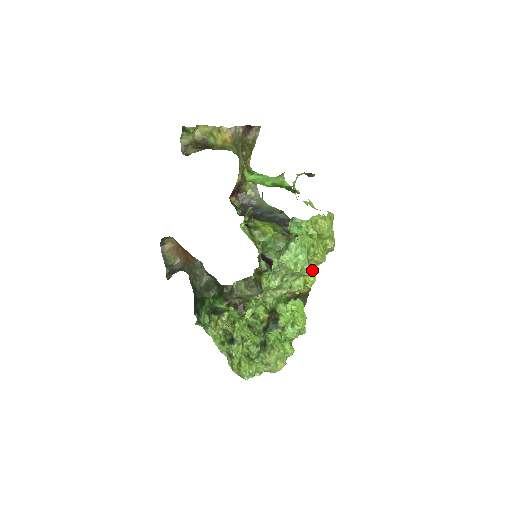
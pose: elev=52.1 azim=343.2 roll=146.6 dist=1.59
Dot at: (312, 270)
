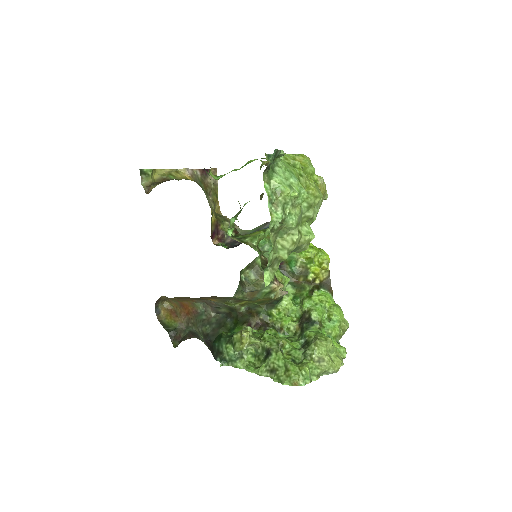
Dot at: (315, 218)
